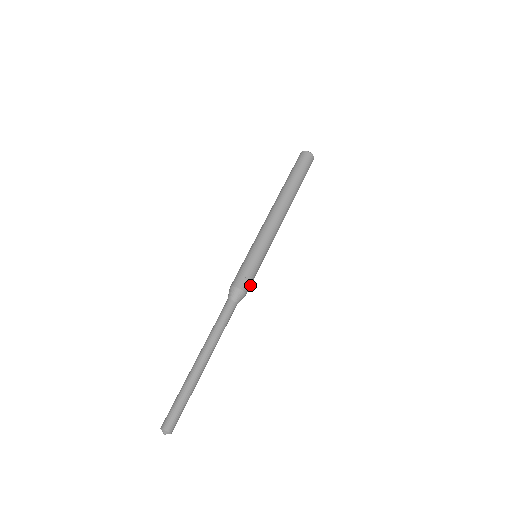
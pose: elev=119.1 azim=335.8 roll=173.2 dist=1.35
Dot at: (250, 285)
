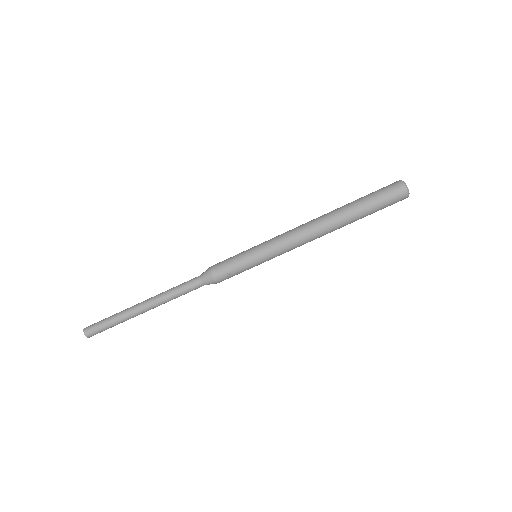
Dot at: occluded
